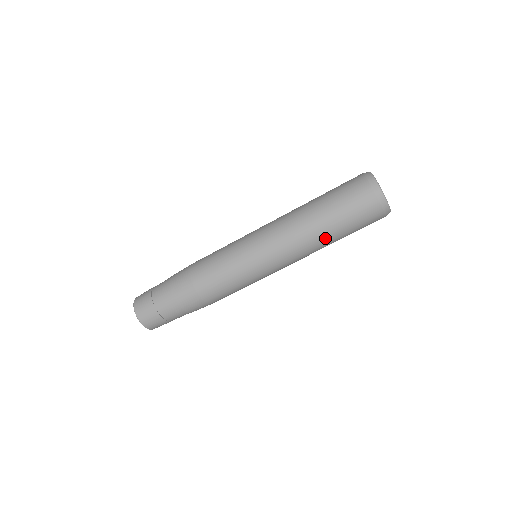
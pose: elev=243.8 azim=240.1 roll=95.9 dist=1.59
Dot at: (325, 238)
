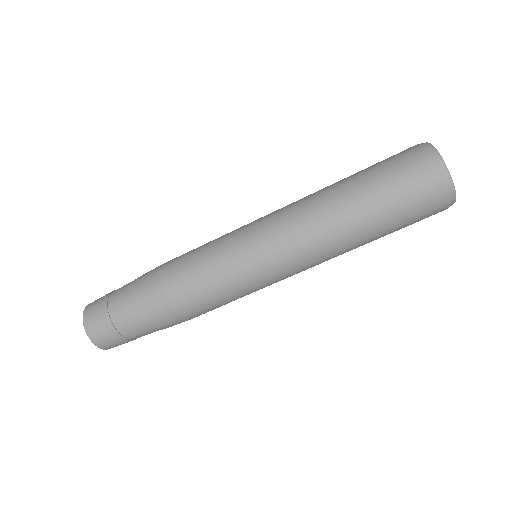
Dot at: (362, 245)
